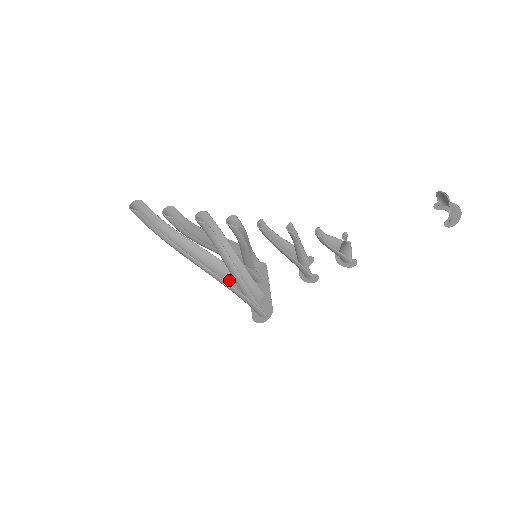
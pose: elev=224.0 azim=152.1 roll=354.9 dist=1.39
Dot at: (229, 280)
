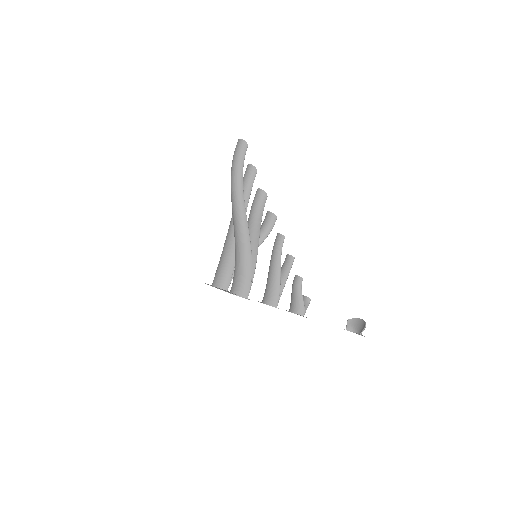
Dot at: (236, 250)
